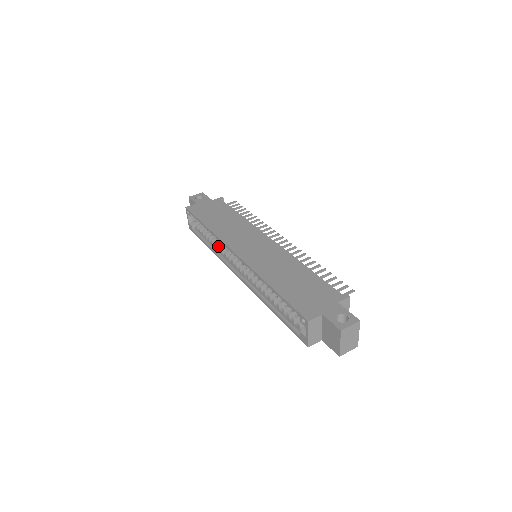
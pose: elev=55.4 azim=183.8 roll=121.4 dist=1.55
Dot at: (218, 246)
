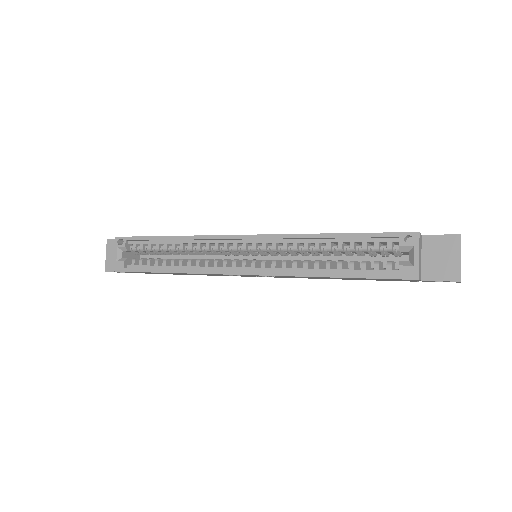
Dot at: (189, 260)
